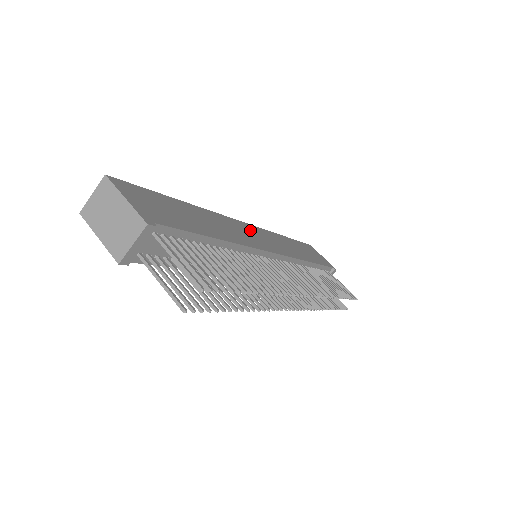
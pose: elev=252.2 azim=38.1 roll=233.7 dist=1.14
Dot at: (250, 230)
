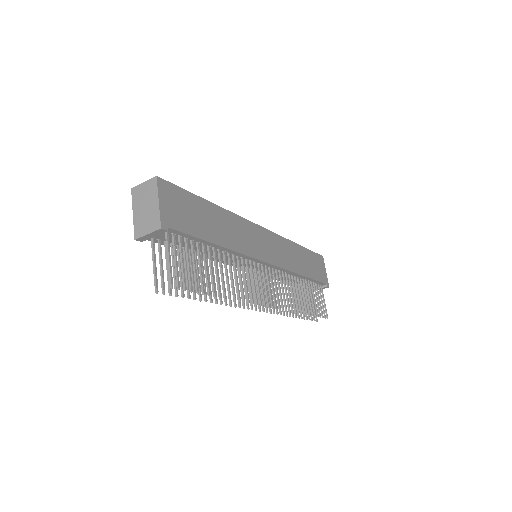
Dot at: (261, 236)
